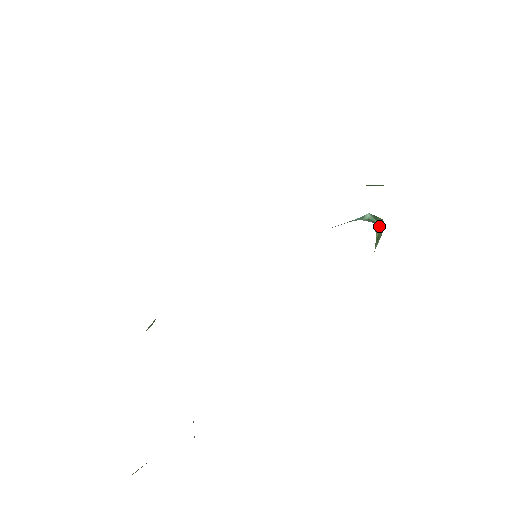
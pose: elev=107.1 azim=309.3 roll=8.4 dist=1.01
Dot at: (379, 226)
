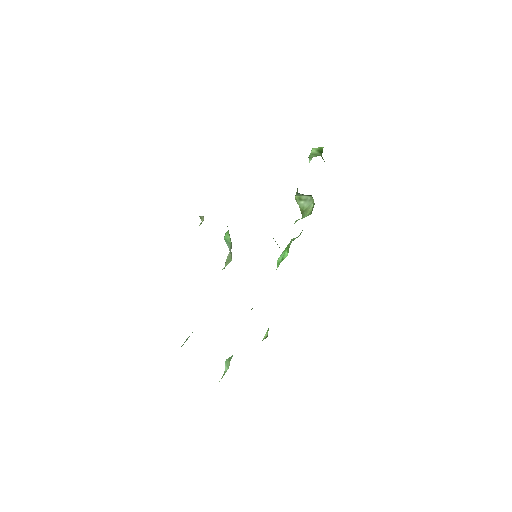
Dot at: (304, 195)
